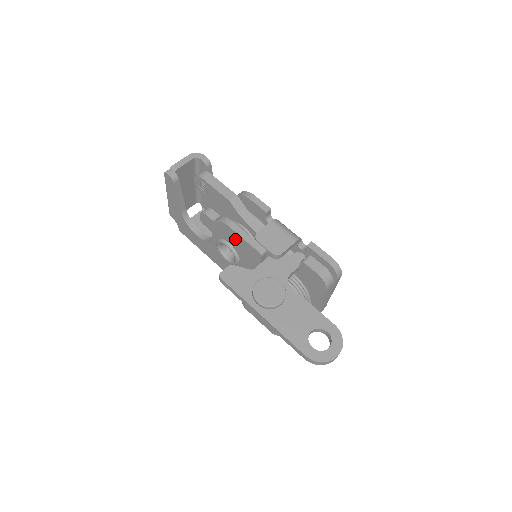
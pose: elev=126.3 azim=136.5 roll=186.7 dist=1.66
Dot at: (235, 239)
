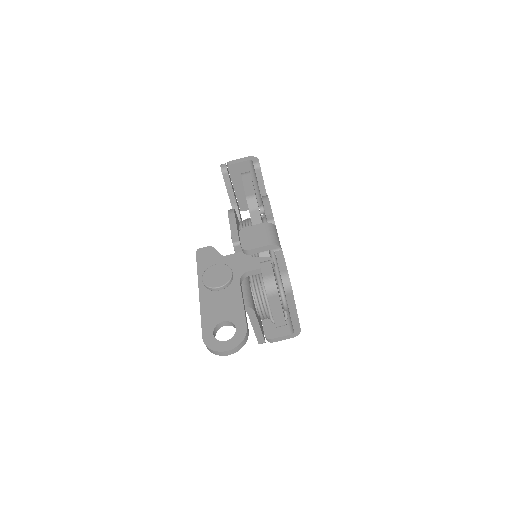
Dot at: occluded
